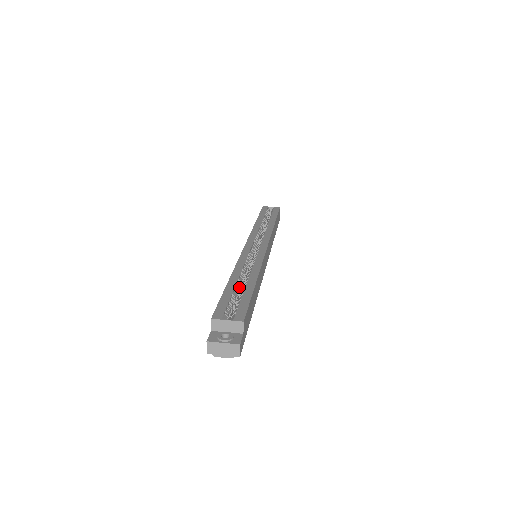
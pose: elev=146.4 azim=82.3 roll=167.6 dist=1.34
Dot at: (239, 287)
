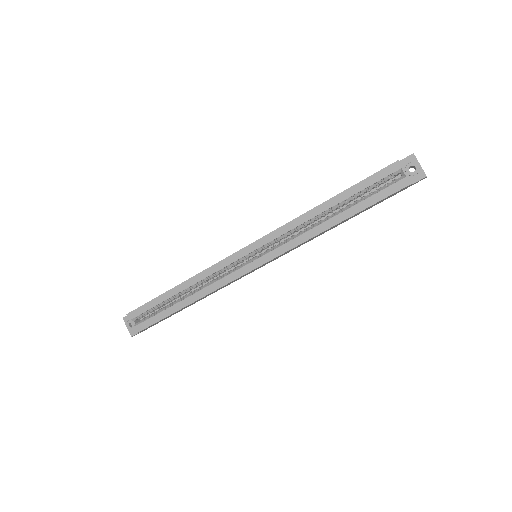
Dot at: (177, 297)
